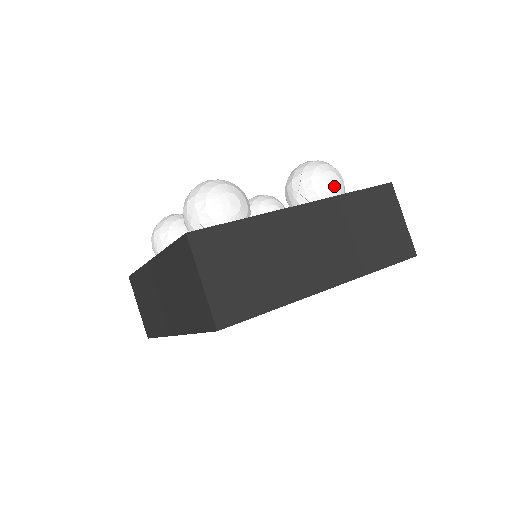
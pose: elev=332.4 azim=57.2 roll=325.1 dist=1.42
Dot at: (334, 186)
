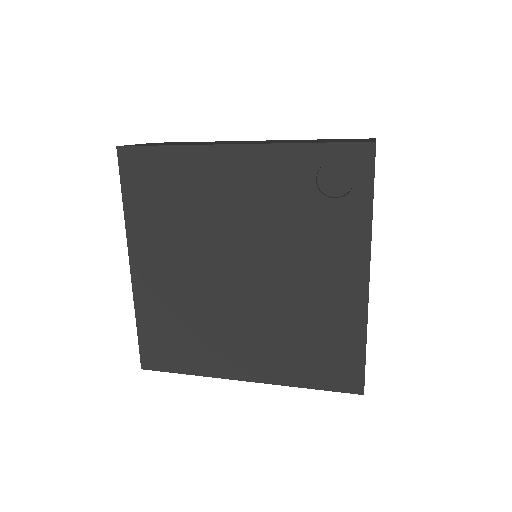
Dot at: occluded
